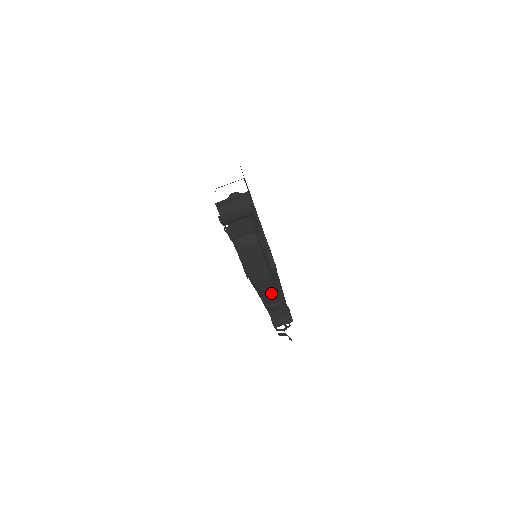
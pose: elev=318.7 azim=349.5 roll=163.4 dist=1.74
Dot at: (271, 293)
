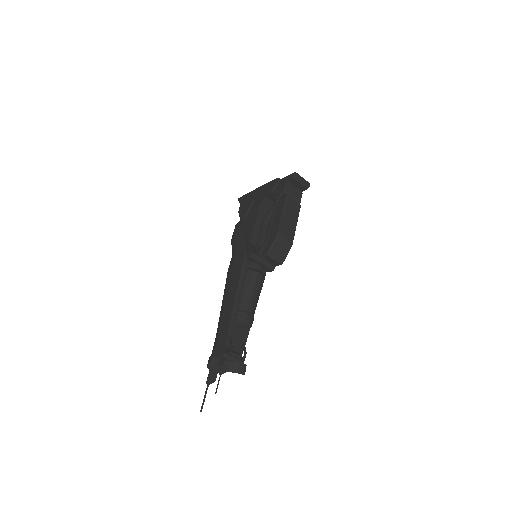
Dot at: (255, 294)
